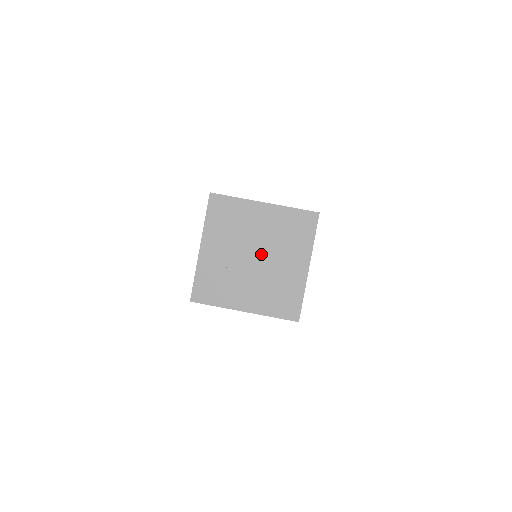
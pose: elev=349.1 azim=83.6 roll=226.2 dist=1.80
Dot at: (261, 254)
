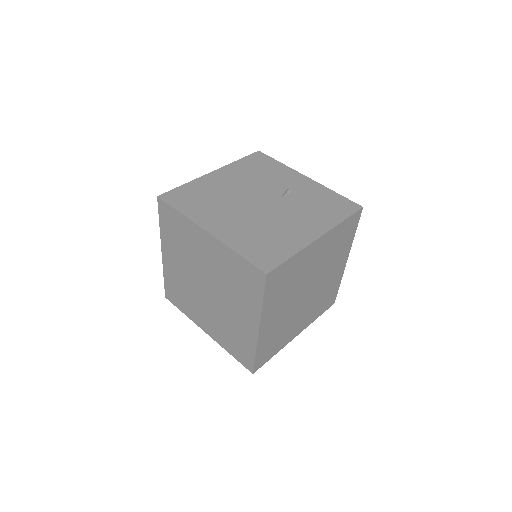
Dot at: (313, 284)
